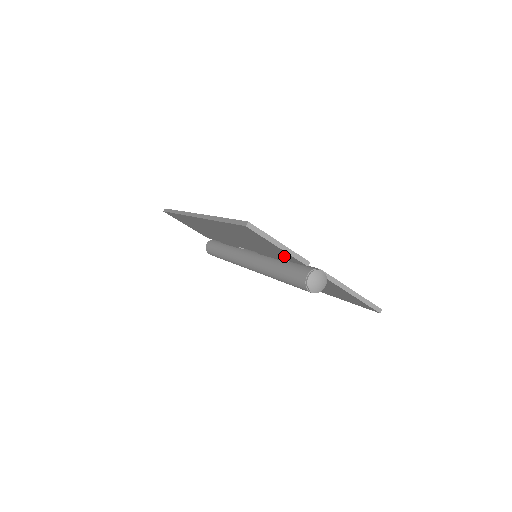
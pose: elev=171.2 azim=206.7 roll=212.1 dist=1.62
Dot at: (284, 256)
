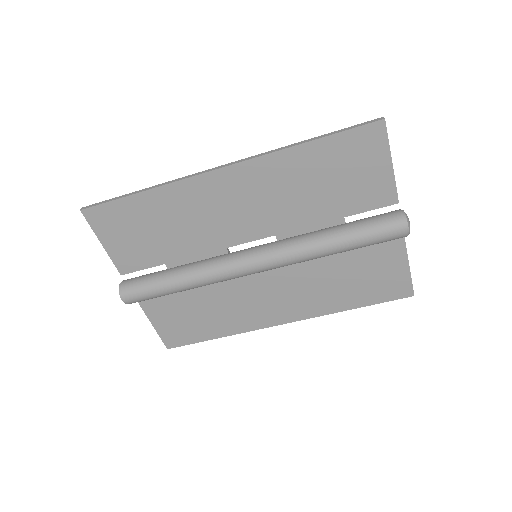
Dot at: (367, 197)
